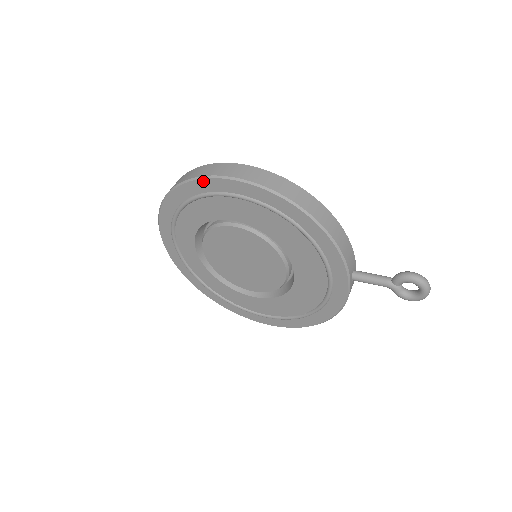
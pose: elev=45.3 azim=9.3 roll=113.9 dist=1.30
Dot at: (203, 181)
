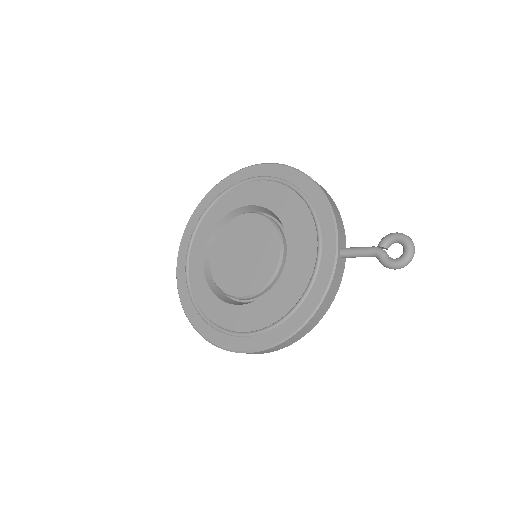
Dot at: (238, 173)
